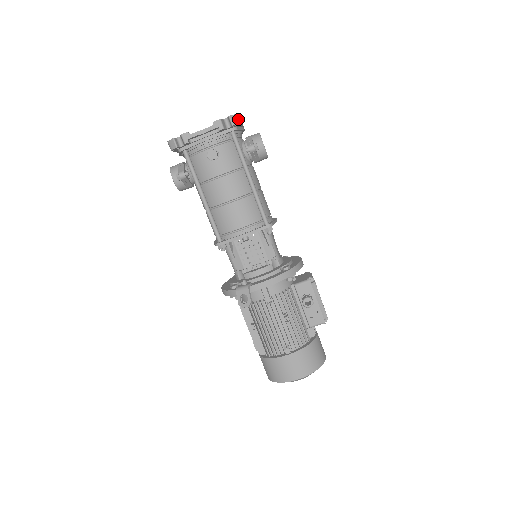
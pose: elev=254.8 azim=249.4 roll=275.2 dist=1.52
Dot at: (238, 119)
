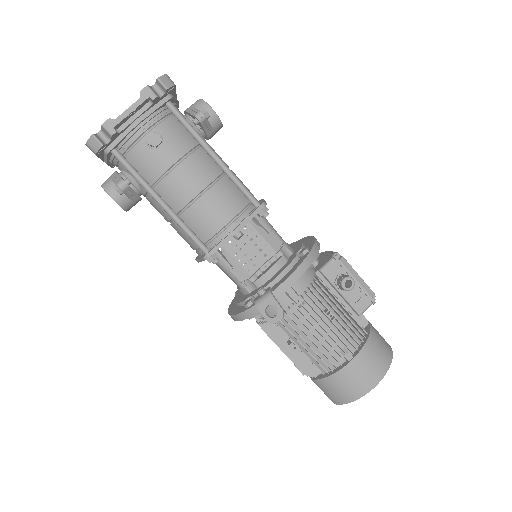
Dot at: (170, 80)
